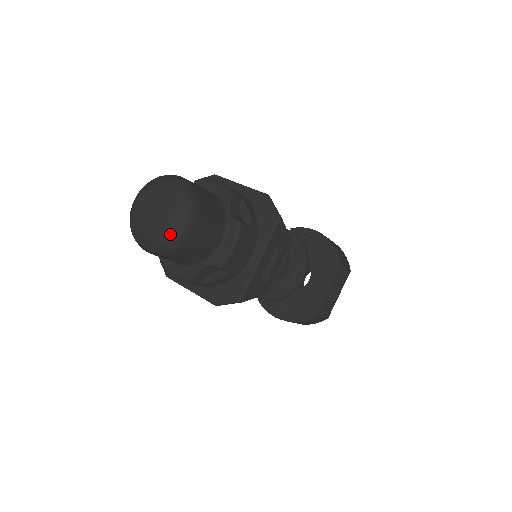
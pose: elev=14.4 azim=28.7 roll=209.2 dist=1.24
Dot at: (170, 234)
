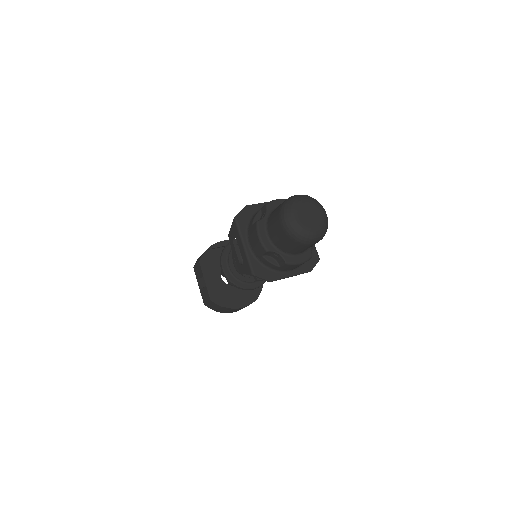
Dot at: (327, 222)
